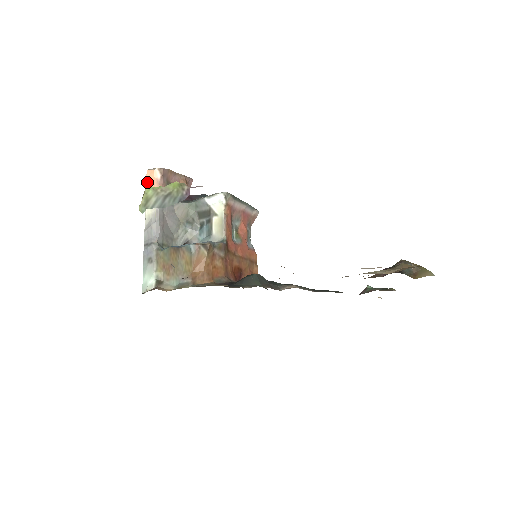
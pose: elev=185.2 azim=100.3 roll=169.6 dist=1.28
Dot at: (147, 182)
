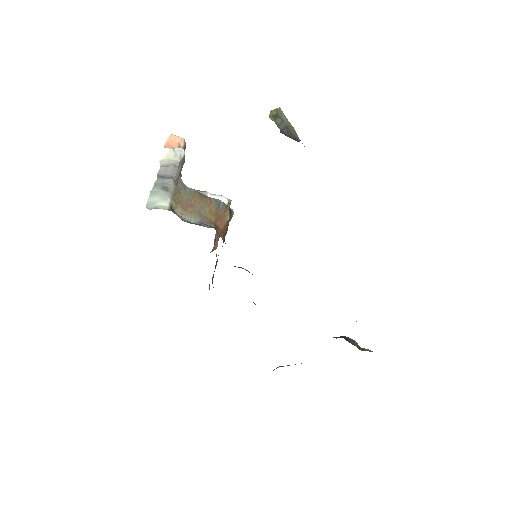
Dot at: (168, 141)
